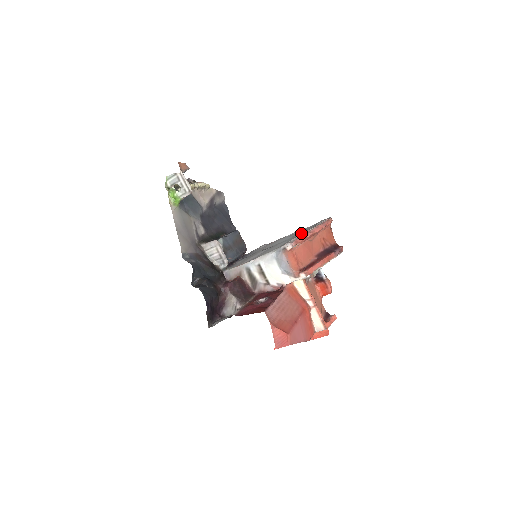
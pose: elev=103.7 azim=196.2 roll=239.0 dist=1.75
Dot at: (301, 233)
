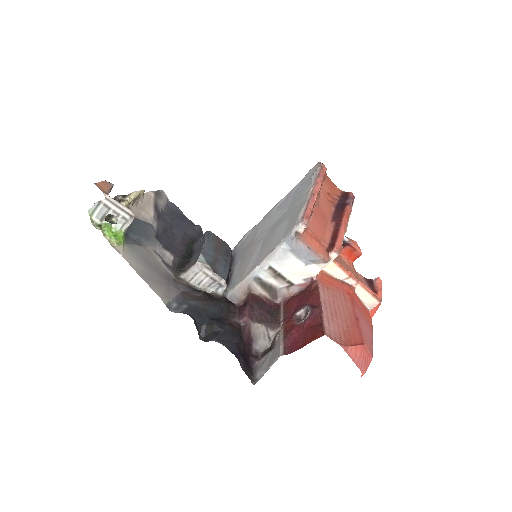
Dot at: (299, 200)
